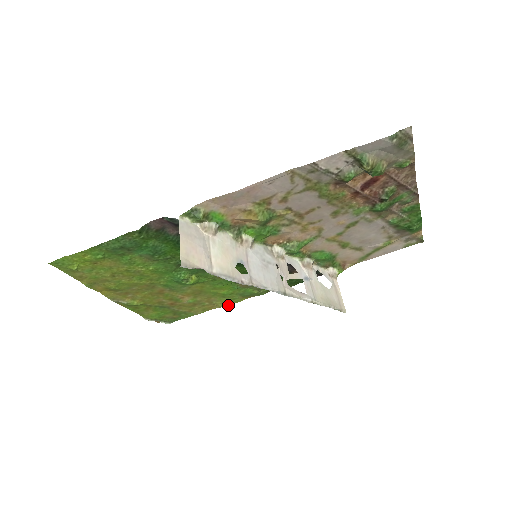
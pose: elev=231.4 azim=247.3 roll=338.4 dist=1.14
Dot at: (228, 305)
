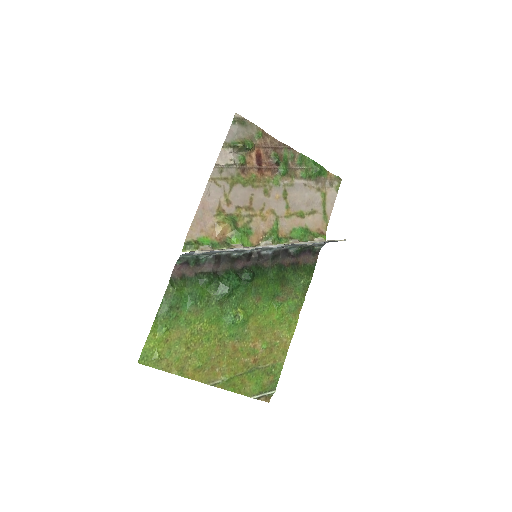
Dot at: occluded
